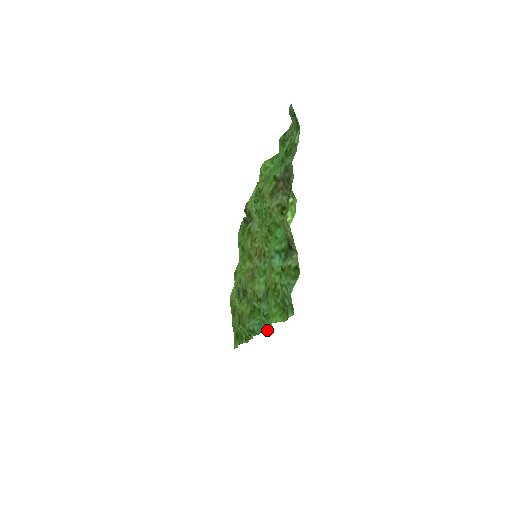
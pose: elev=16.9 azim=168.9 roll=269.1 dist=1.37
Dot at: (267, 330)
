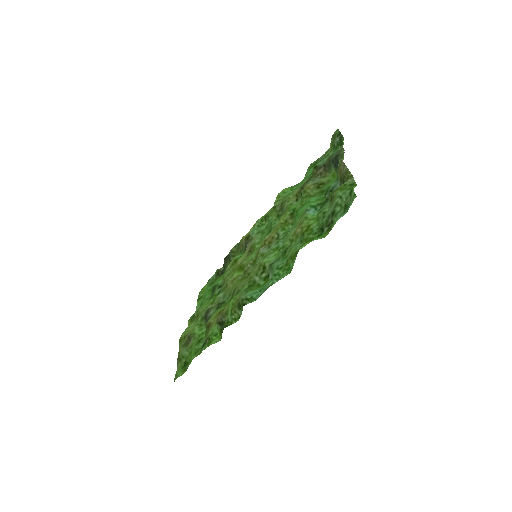
Dot at: (280, 279)
